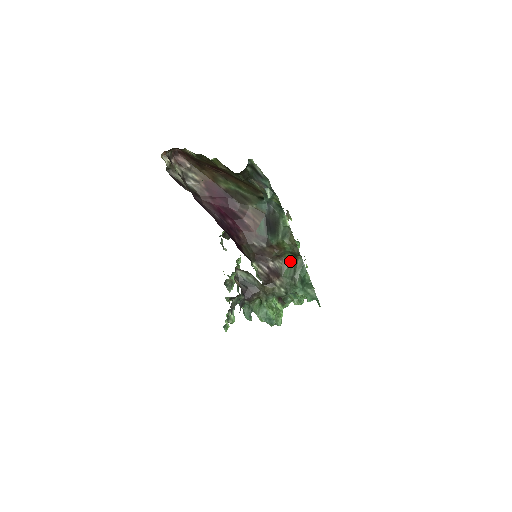
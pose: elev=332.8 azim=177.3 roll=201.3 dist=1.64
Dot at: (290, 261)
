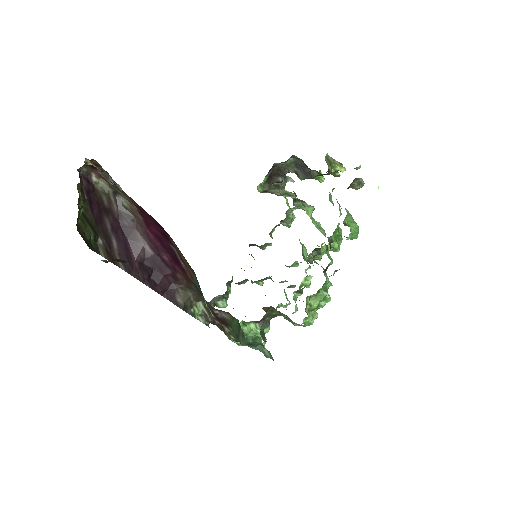
Dot at: (236, 321)
